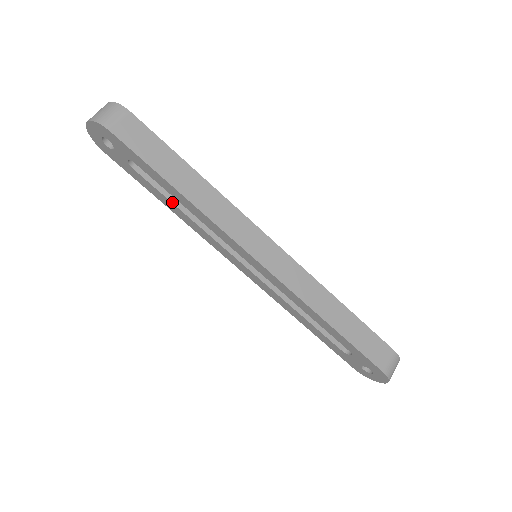
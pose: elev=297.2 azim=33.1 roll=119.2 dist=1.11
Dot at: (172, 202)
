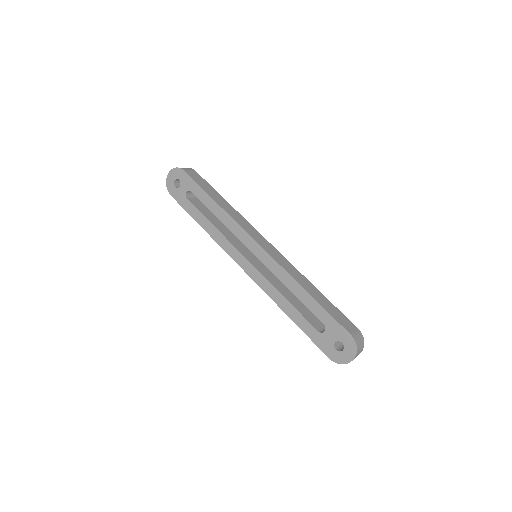
Dot at: (207, 218)
